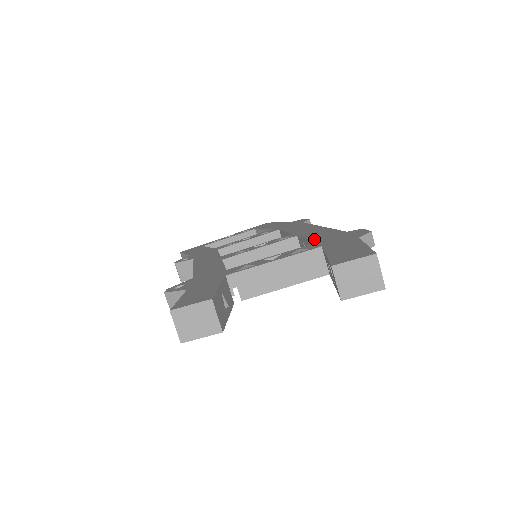
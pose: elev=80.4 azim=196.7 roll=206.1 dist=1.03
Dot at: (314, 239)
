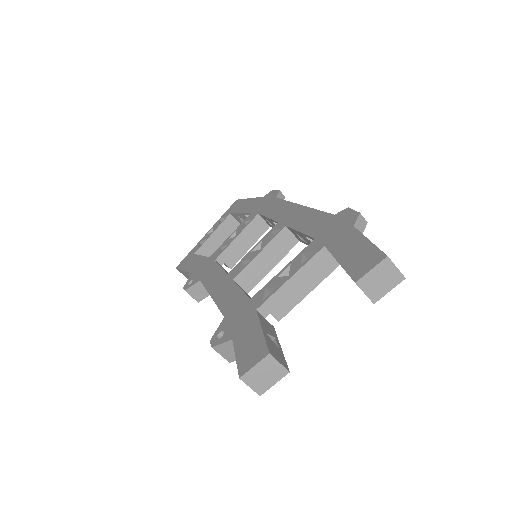
Dot at: (308, 232)
